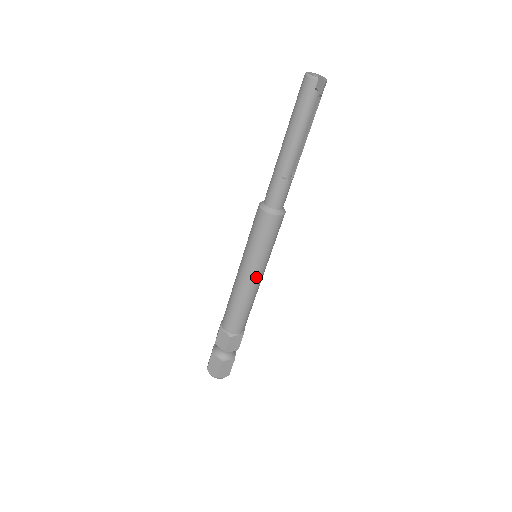
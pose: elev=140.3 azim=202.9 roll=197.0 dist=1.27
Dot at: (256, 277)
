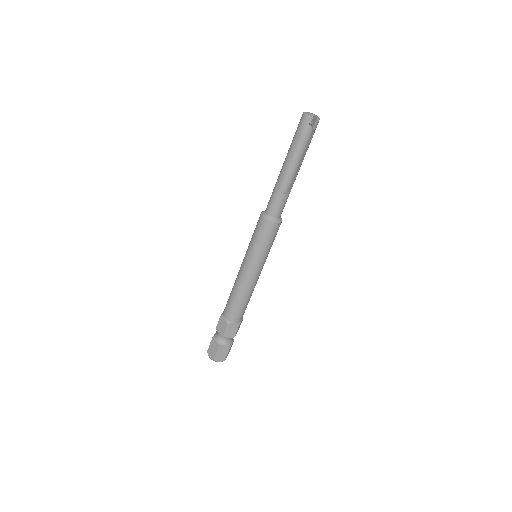
Dot at: (253, 273)
